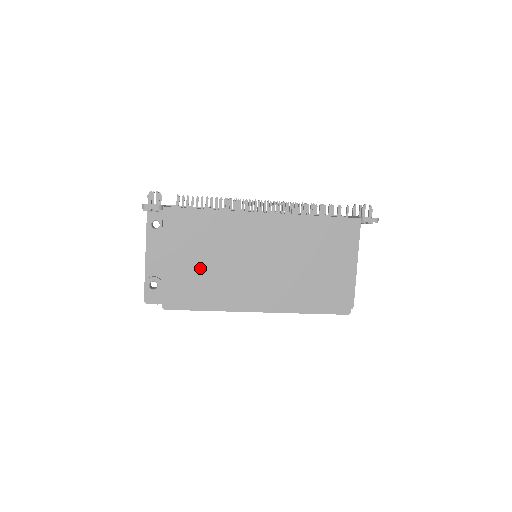
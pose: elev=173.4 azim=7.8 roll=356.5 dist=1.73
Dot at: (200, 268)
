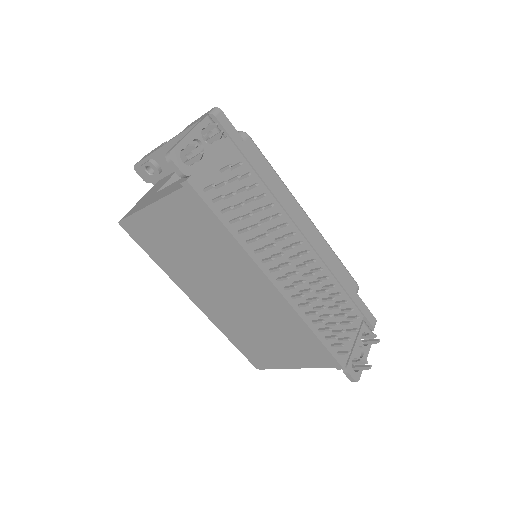
Dot at: (175, 242)
